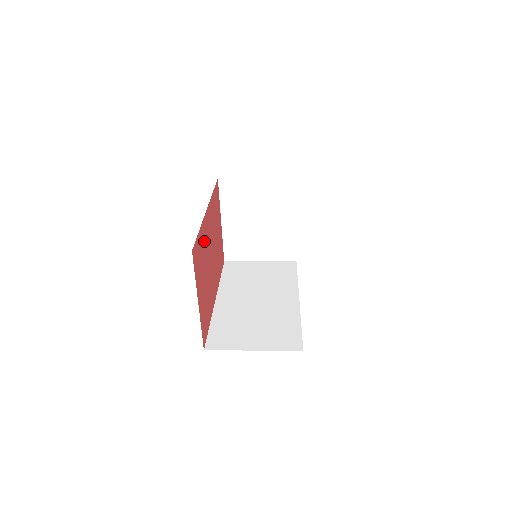
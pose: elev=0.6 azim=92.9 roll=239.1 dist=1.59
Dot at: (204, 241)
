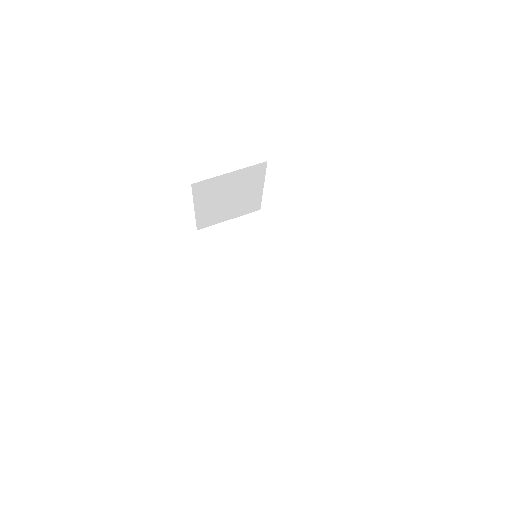
Dot at: occluded
